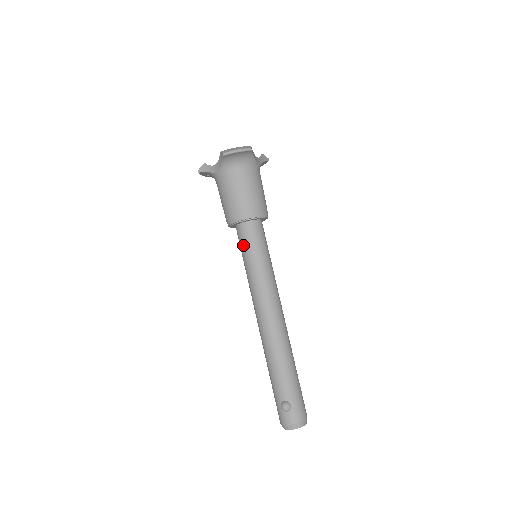
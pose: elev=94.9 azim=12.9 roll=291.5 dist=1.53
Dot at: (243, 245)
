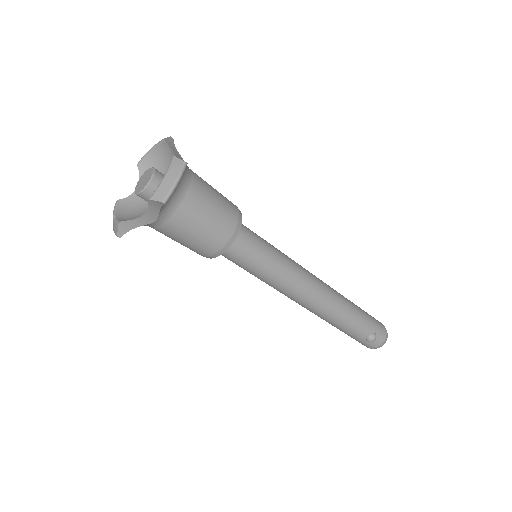
Dot at: (244, 263)
